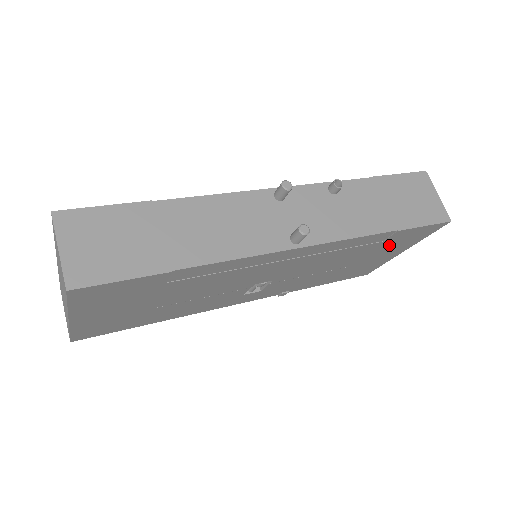
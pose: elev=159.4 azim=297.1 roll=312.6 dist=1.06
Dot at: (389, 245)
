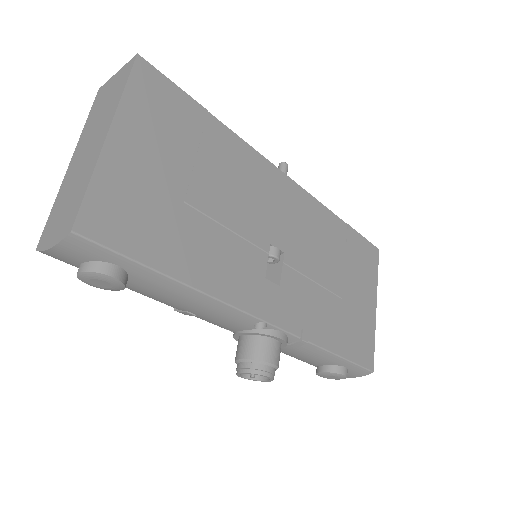
Dot at: (355, 264)
